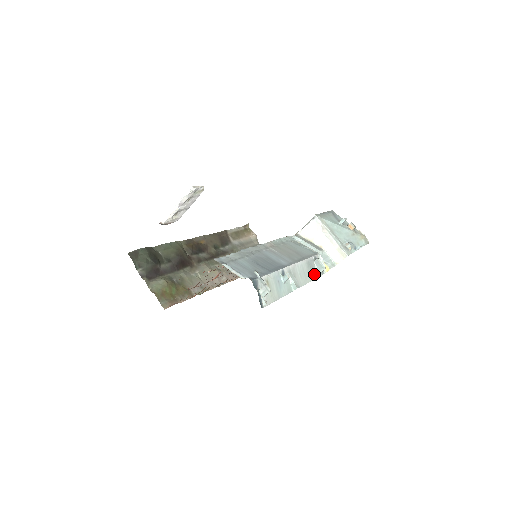
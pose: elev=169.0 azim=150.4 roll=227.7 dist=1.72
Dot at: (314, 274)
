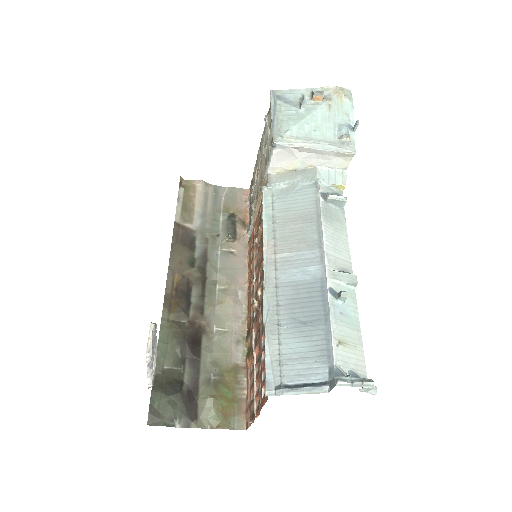
Dot at: (340, 218)
